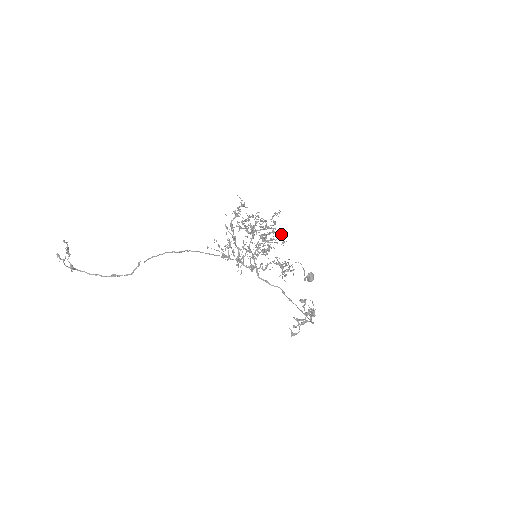
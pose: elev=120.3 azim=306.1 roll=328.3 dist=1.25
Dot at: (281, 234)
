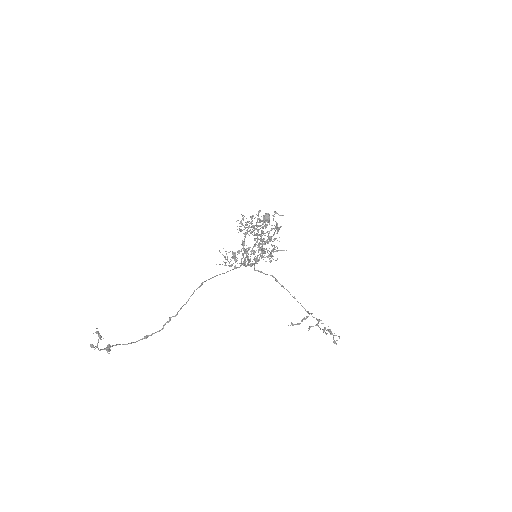
Dot at: occluded
